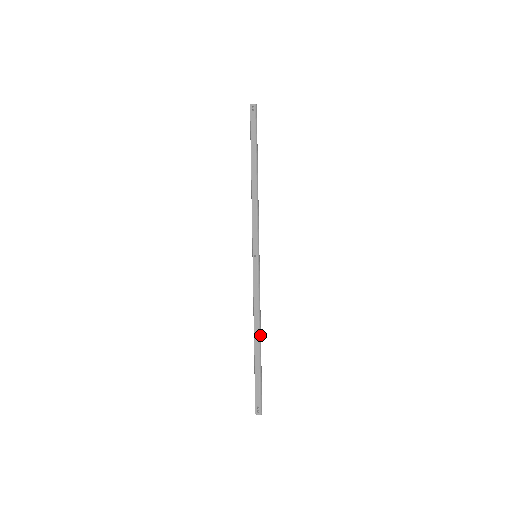
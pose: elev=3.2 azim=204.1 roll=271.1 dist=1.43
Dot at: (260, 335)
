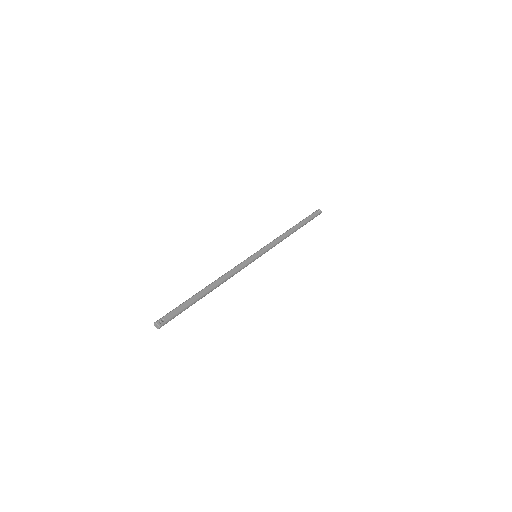
Dot at: occluded
